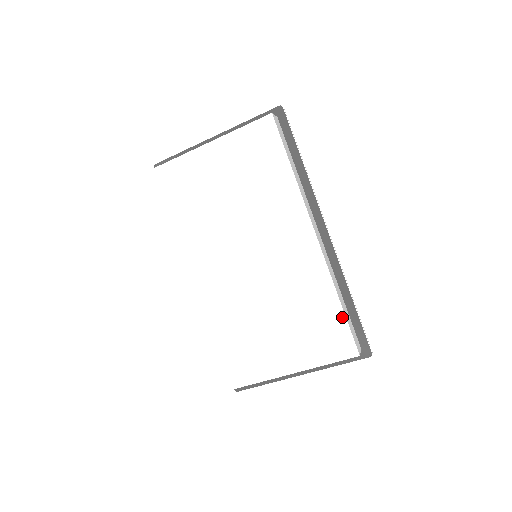
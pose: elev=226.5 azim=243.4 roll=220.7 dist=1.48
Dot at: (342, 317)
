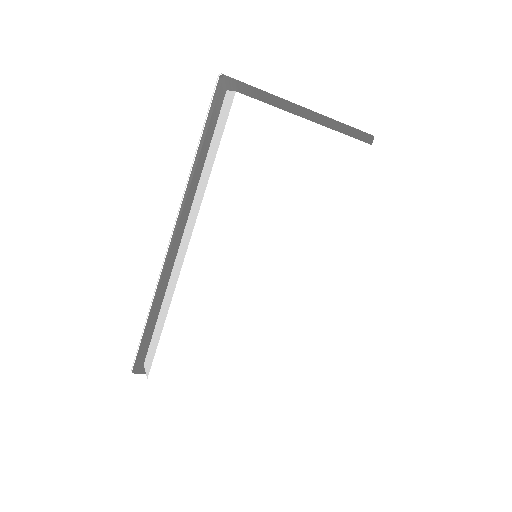
Dot at: (294, 352)
